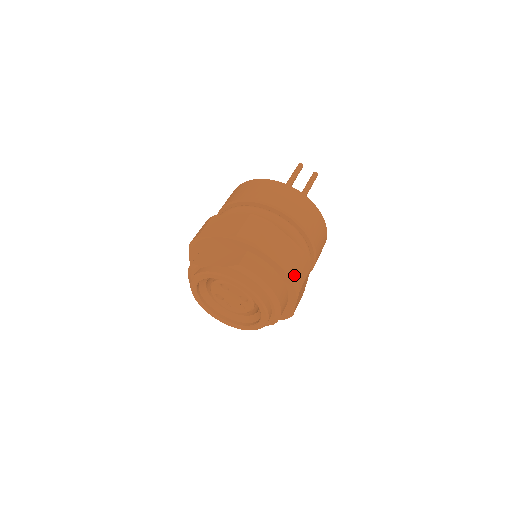
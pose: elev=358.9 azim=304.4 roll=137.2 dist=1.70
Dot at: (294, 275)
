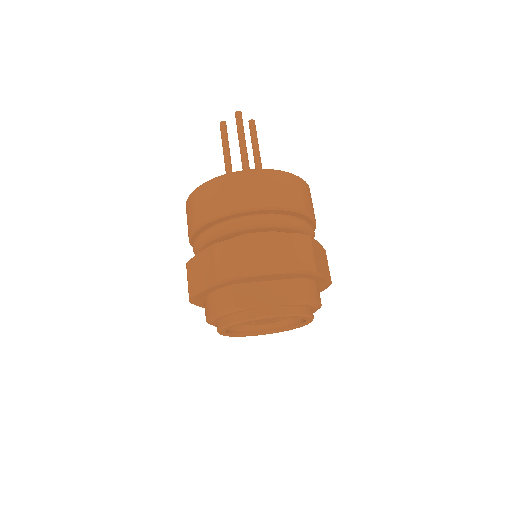
Dot at: (331, 281)
